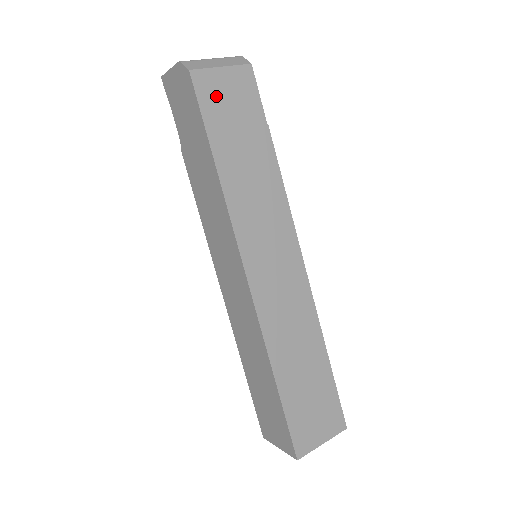
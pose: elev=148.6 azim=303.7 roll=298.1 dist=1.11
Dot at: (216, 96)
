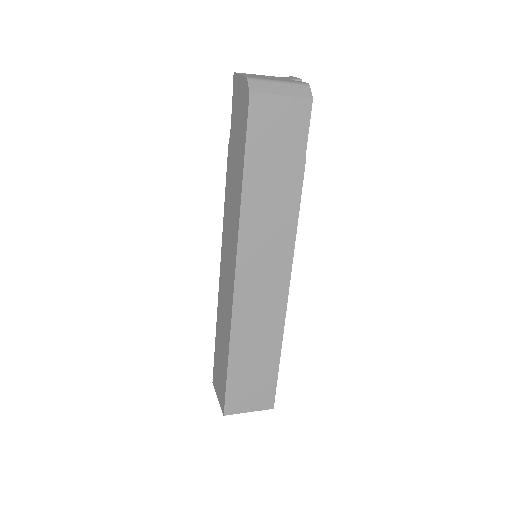
Dot at: (266, 122)
